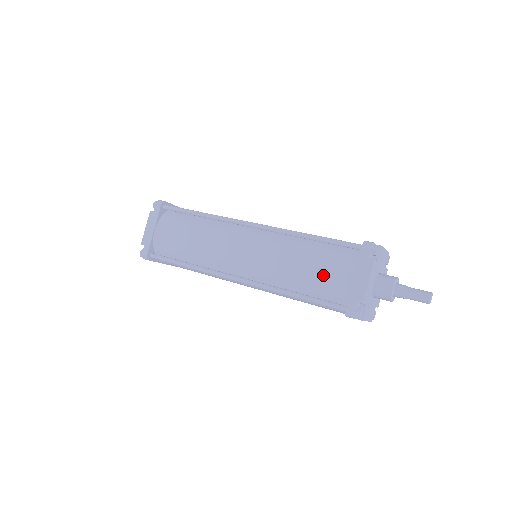
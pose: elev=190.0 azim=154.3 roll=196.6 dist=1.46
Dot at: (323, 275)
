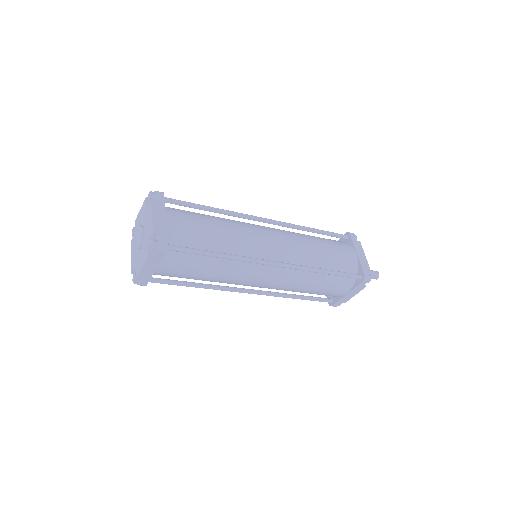
Dot at: (338, 254)
